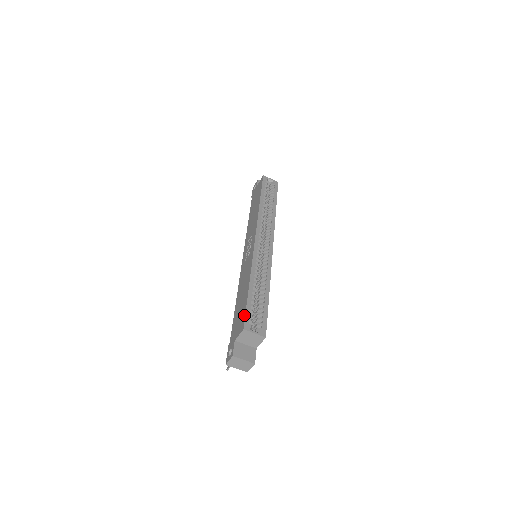
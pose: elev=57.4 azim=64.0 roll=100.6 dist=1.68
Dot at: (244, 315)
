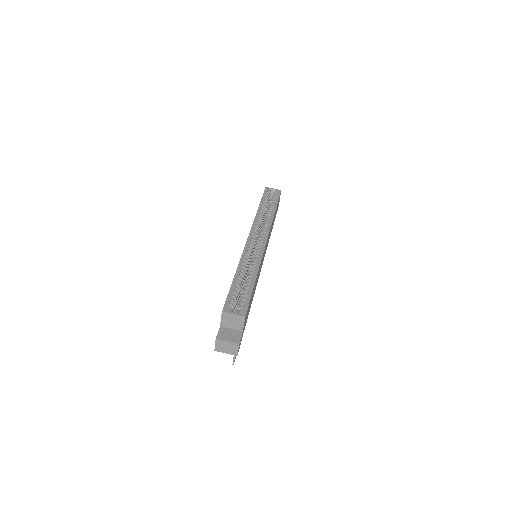
Dot at: occluded
